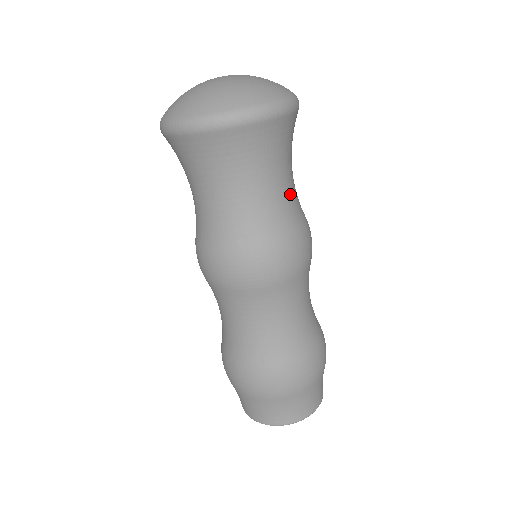
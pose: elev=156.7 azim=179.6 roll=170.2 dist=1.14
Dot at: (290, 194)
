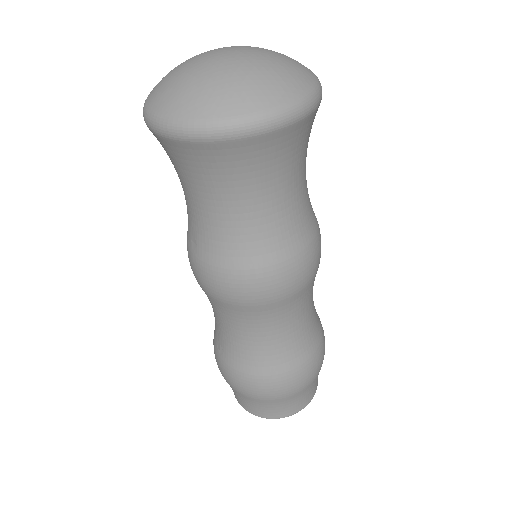
Dot at: (256, 224)
